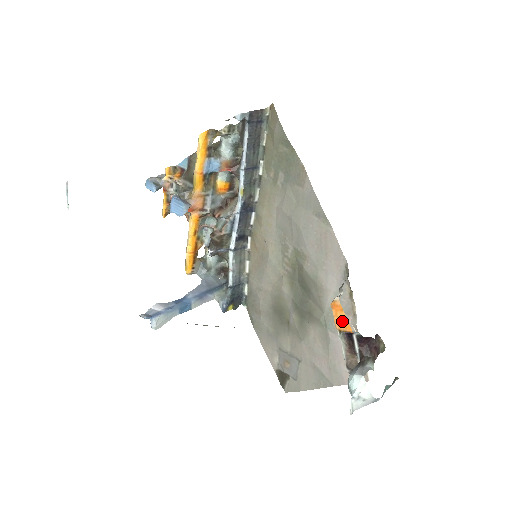
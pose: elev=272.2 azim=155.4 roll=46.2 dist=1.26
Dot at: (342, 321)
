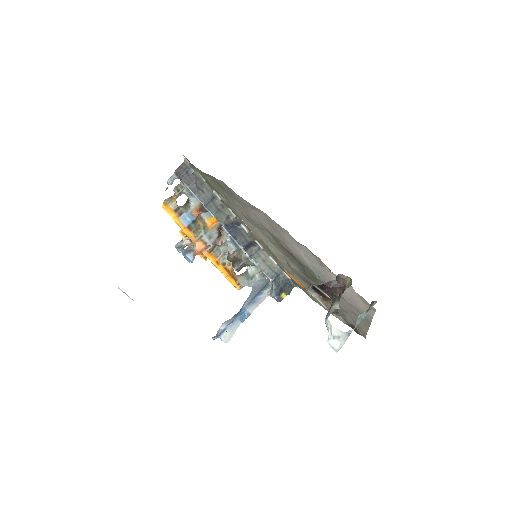
Dot at: (298, 282)
